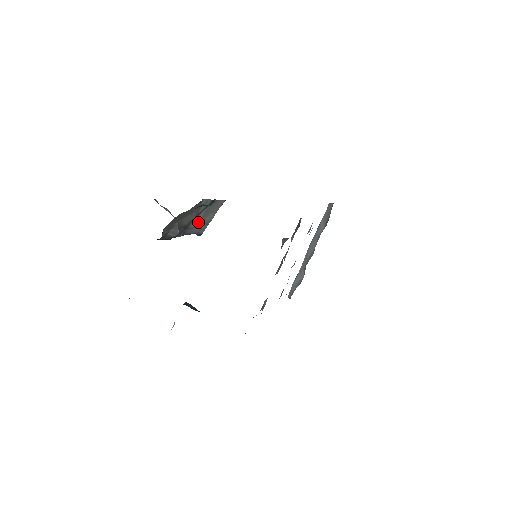
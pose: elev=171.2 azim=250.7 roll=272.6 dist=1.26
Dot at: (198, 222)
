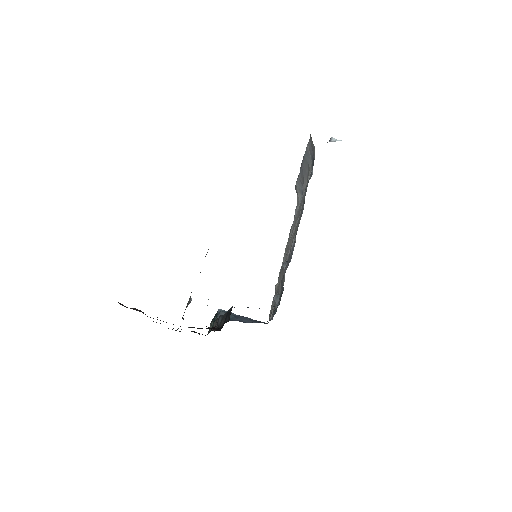
Dot at: occluded
